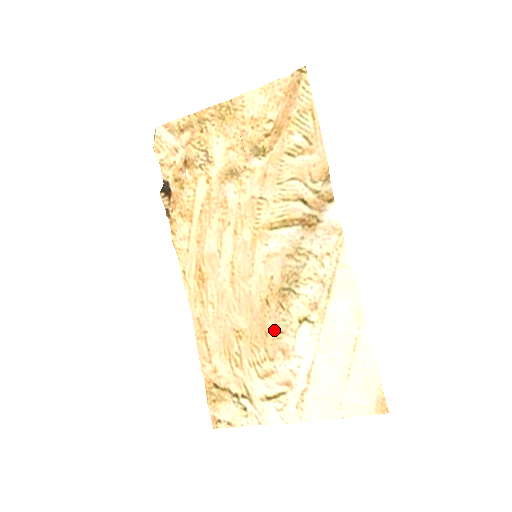
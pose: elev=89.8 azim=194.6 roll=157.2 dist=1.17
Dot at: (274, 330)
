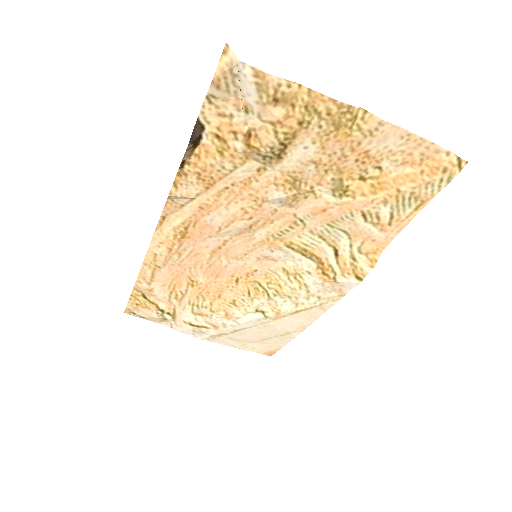
Dot at: (229, 299)
